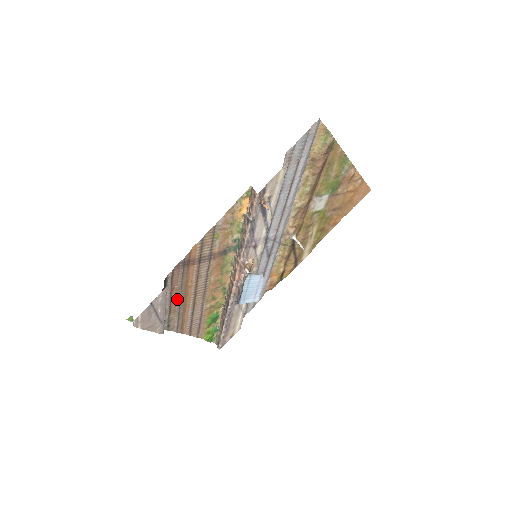
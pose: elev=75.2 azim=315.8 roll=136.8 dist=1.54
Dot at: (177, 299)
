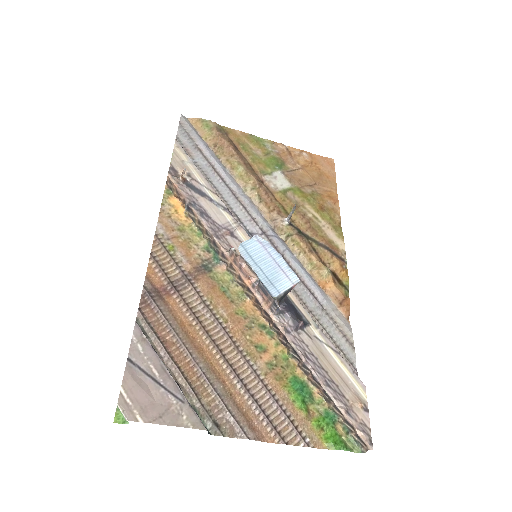
Dot at: (189, 362)
